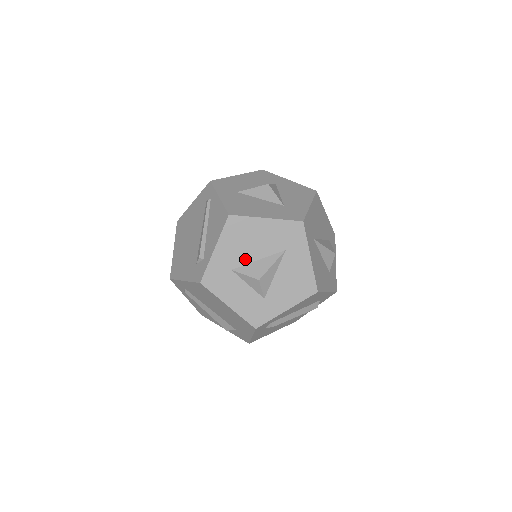
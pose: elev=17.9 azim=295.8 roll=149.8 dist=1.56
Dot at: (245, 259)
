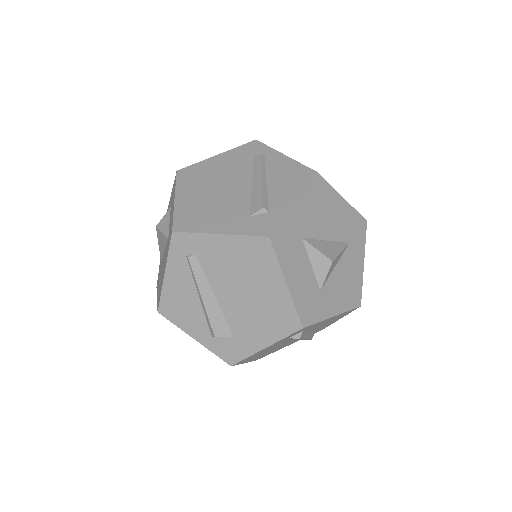
Dot at: (317, 232)
